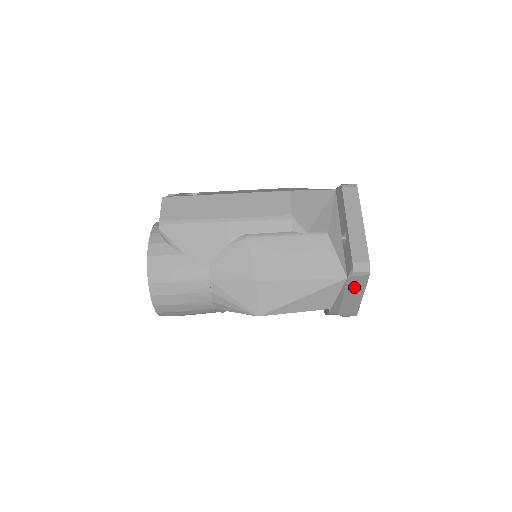
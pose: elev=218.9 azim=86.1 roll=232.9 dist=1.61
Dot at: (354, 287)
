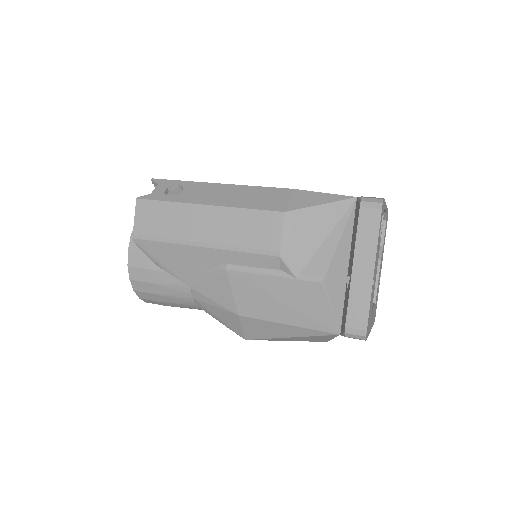
Dot at: occluded
